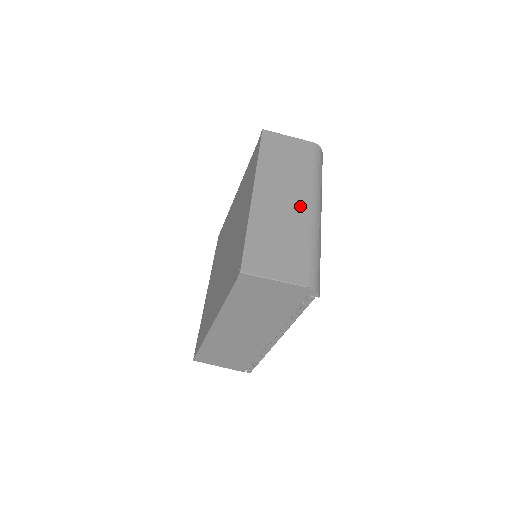
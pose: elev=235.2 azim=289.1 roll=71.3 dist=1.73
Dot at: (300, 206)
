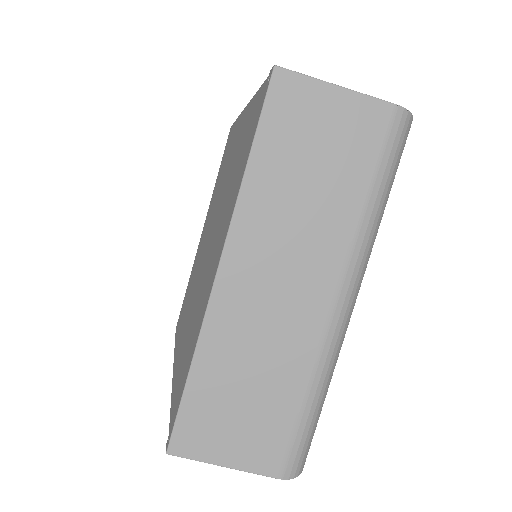
Dot at: (310, 304)
